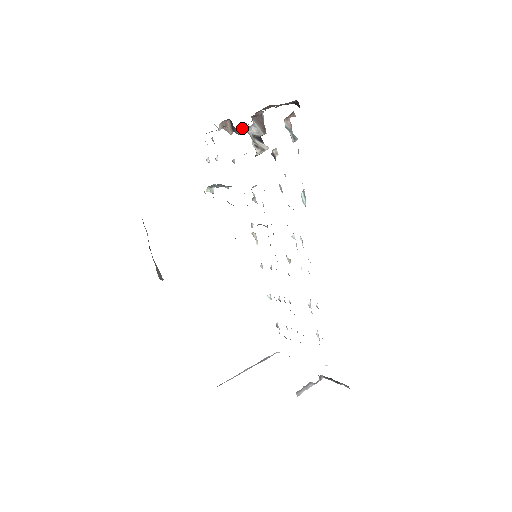
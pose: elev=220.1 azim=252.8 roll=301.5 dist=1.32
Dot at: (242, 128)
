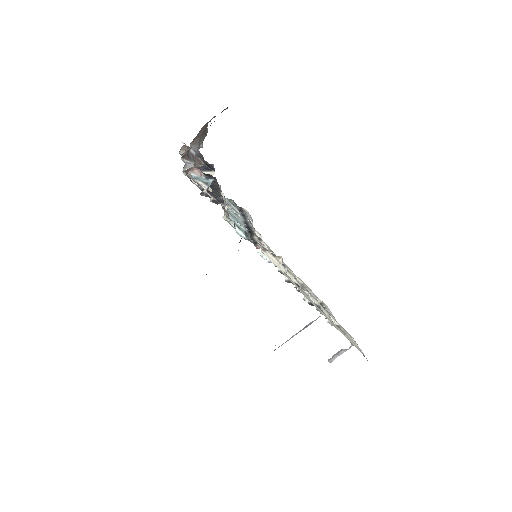
Dot at: occluded
